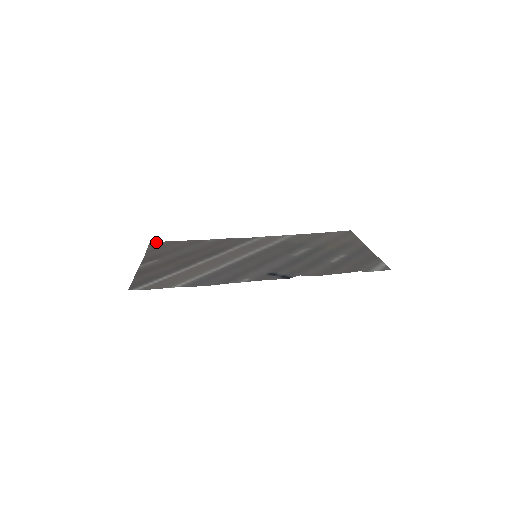
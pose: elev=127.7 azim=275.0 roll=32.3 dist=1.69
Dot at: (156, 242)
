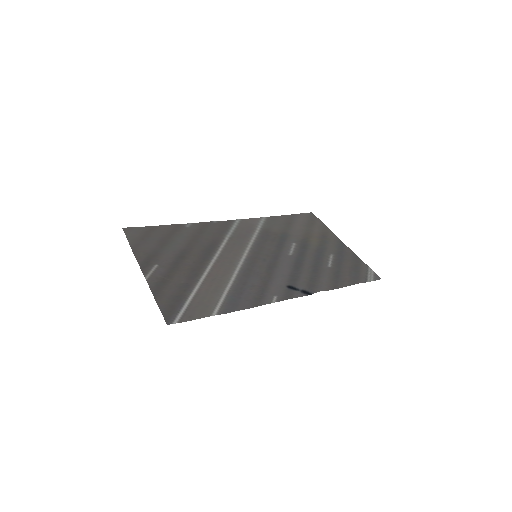
Dot at: (130, 229)
